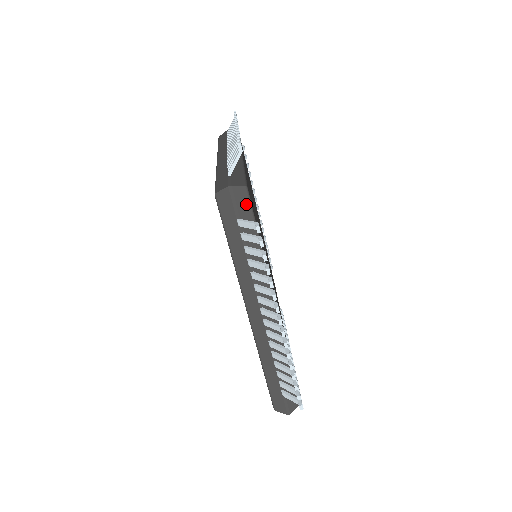
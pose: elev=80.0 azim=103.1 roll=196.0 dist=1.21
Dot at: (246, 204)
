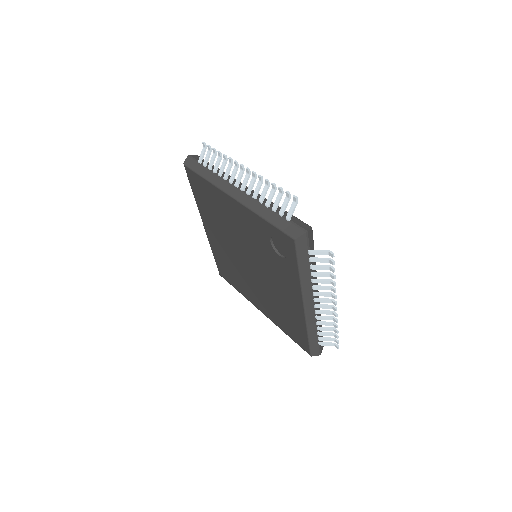
Dot at: (312, 239)
